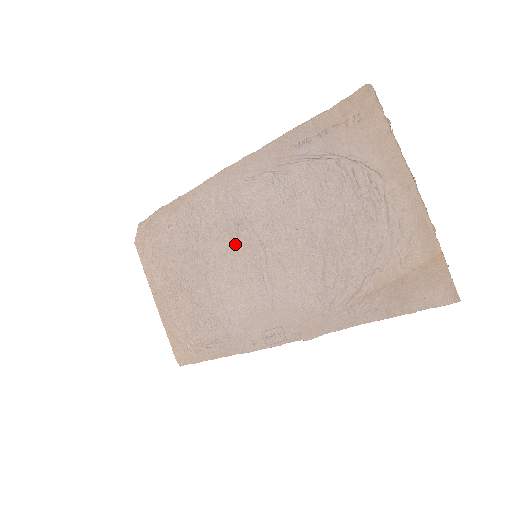
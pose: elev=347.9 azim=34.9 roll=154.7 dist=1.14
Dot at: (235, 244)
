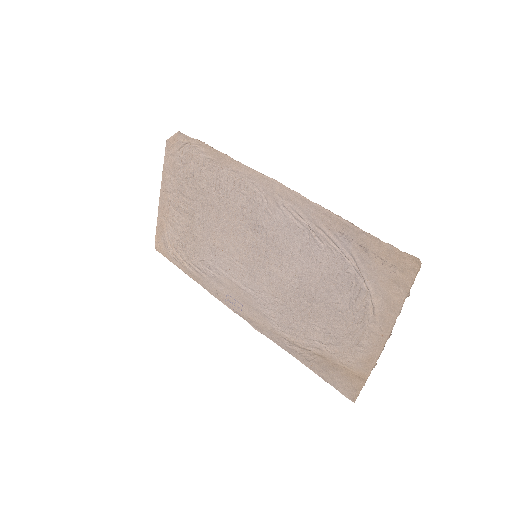
Dot at: (247, 233)
